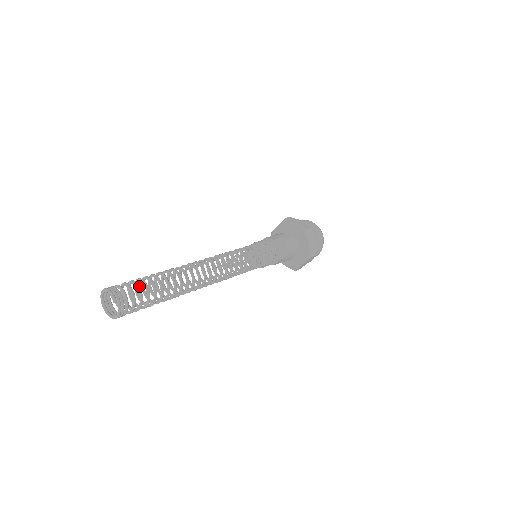
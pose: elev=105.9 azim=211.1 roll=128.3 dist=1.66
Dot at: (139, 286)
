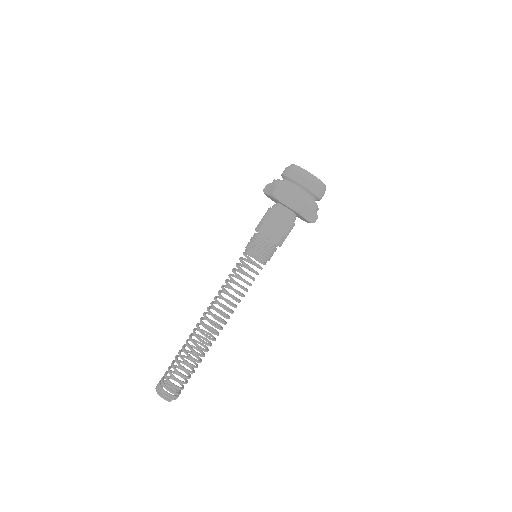
Dot at: (178, 380)
